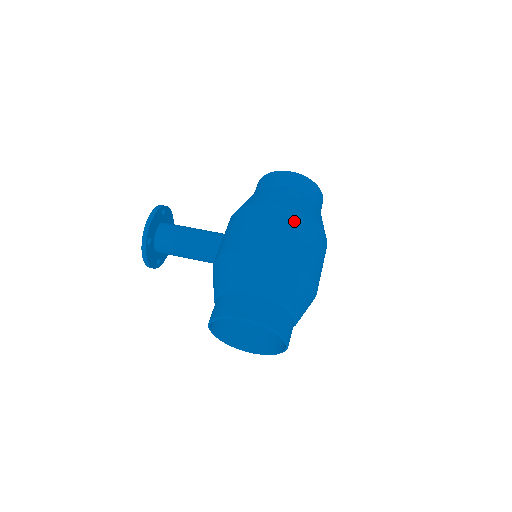
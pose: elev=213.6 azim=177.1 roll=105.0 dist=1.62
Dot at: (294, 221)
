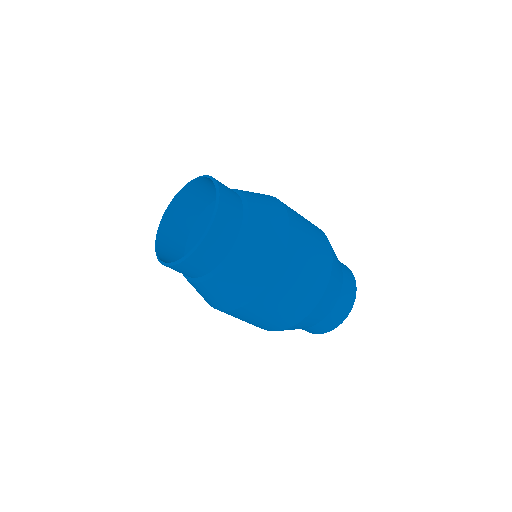
Dot at: (320, 234)
